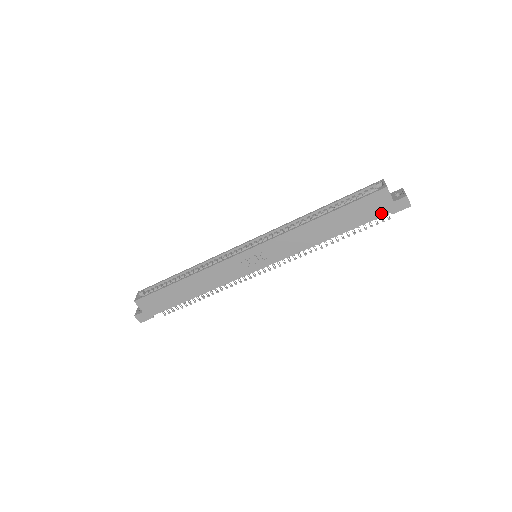
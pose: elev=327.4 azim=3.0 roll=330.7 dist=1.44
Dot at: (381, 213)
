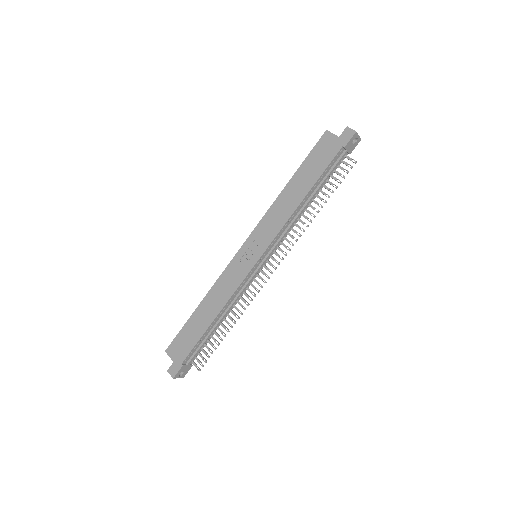
Dot at: (334, 152)
